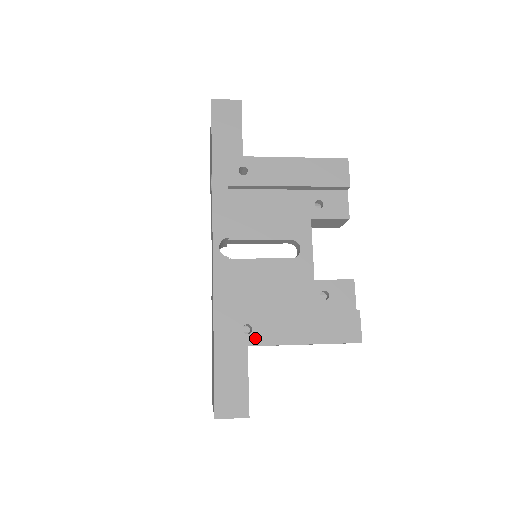
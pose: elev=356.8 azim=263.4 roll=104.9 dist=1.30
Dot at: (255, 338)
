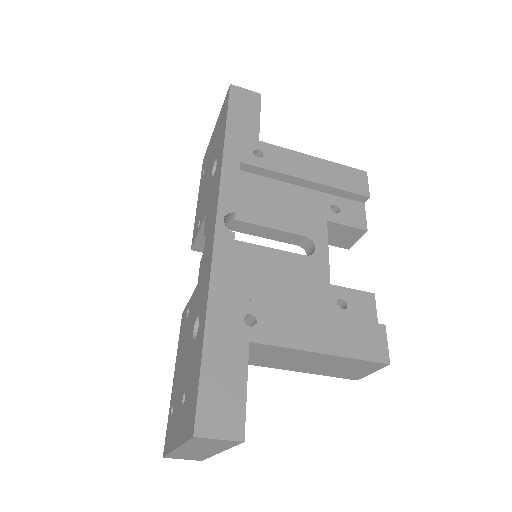
Dot at: (260, 333)
